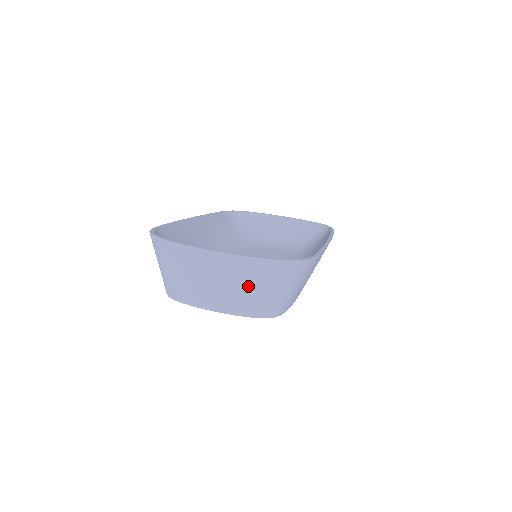
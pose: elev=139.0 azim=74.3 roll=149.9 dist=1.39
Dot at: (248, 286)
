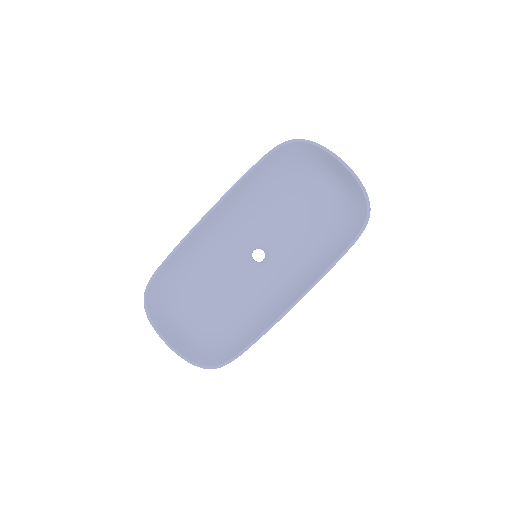
Dot at: occluded
